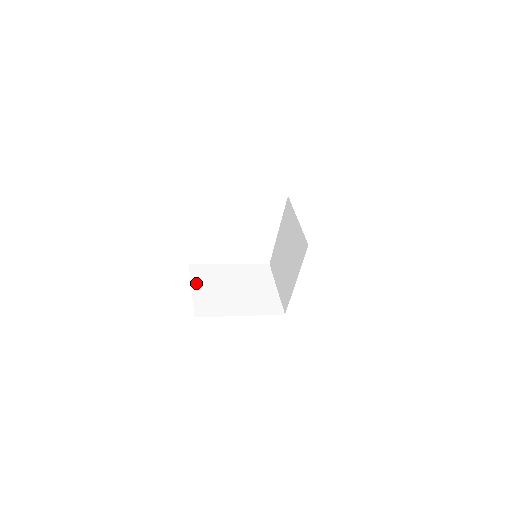
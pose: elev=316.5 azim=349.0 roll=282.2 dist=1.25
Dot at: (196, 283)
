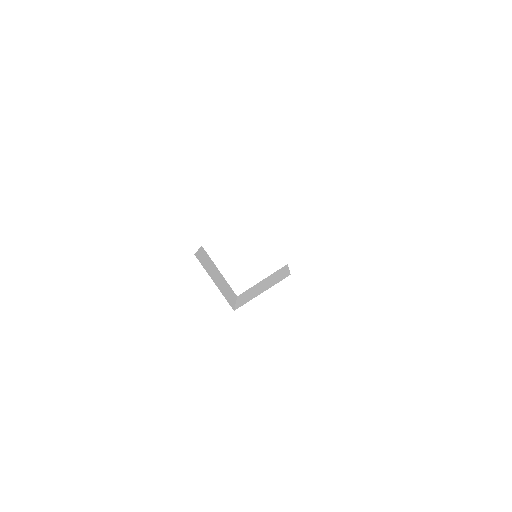
Dot at: (239, 299)
